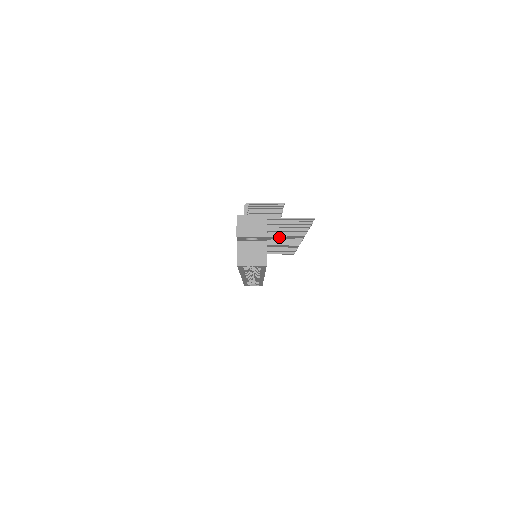
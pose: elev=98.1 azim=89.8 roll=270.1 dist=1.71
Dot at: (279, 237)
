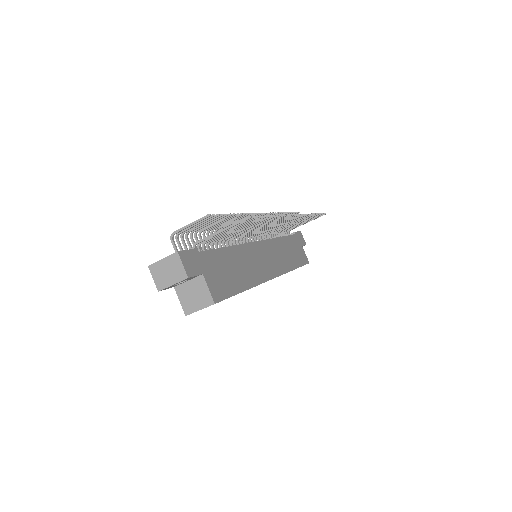
Dot at: (264, 228)
